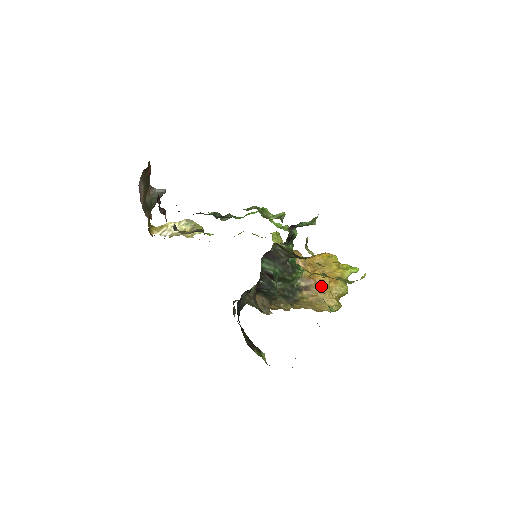
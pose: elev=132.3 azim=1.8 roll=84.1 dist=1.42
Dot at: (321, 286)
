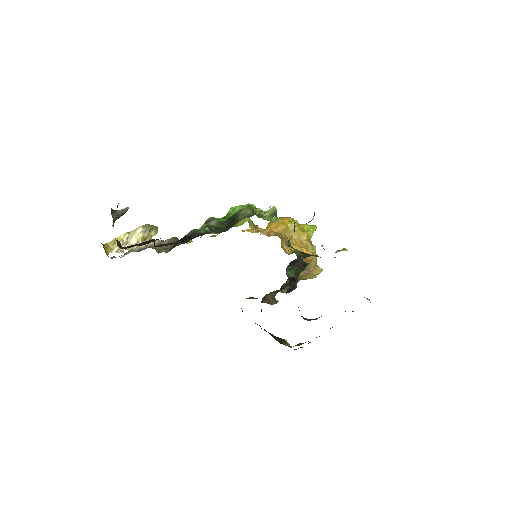
Dot at: (312, 262)
